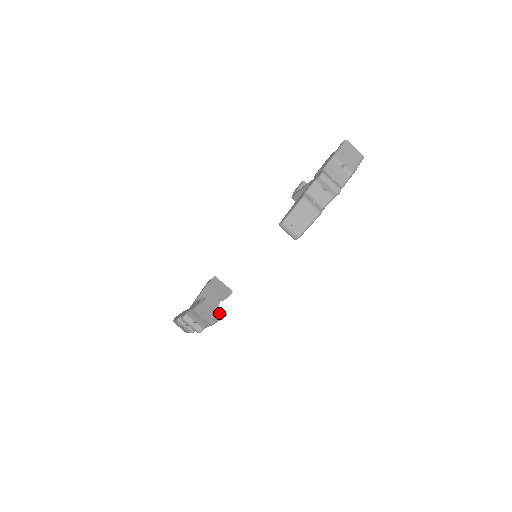
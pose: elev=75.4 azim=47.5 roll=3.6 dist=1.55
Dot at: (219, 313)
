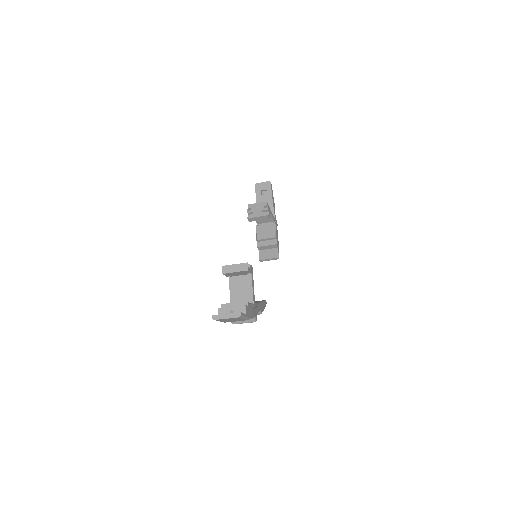
Dot at: (274, 259)
